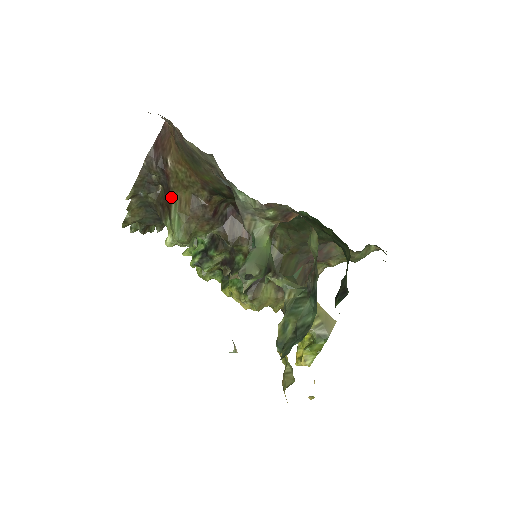
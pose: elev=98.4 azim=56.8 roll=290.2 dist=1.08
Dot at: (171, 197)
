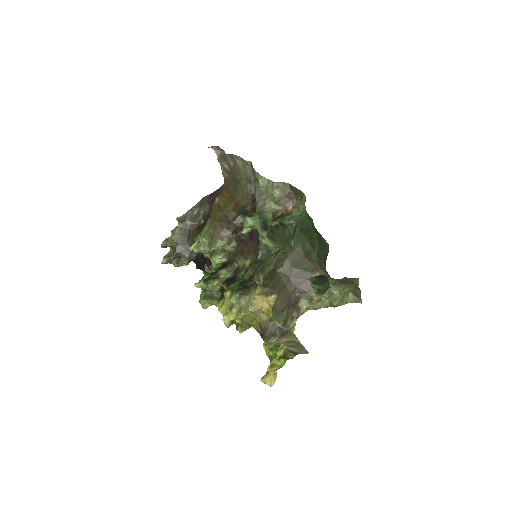
Dot at: (209, 219)
